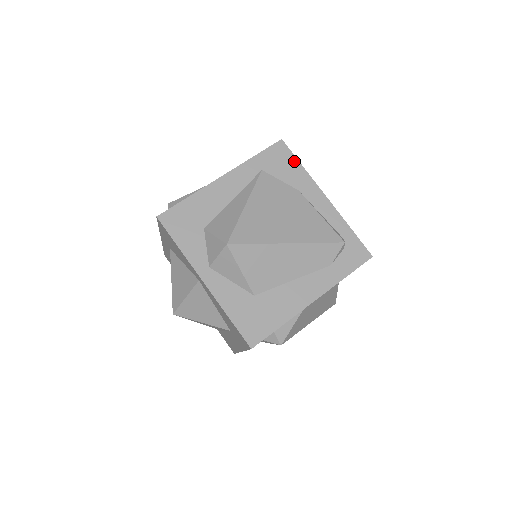
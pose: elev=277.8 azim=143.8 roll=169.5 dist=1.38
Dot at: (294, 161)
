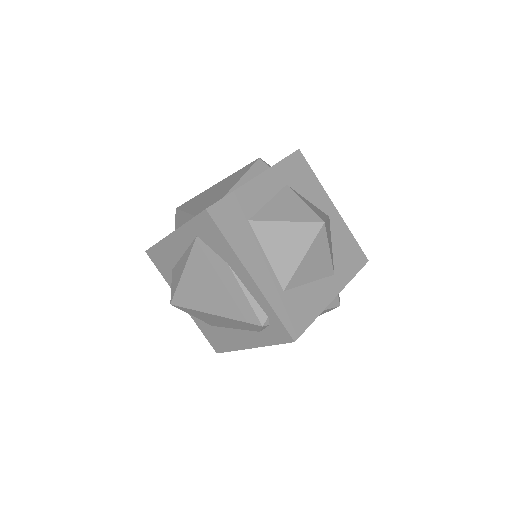
Dot at: (220, 235)
